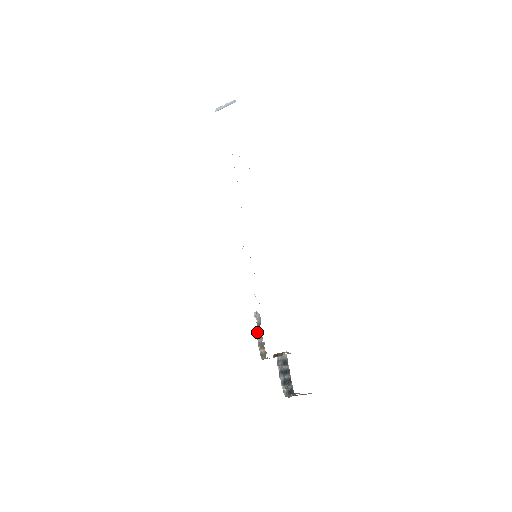
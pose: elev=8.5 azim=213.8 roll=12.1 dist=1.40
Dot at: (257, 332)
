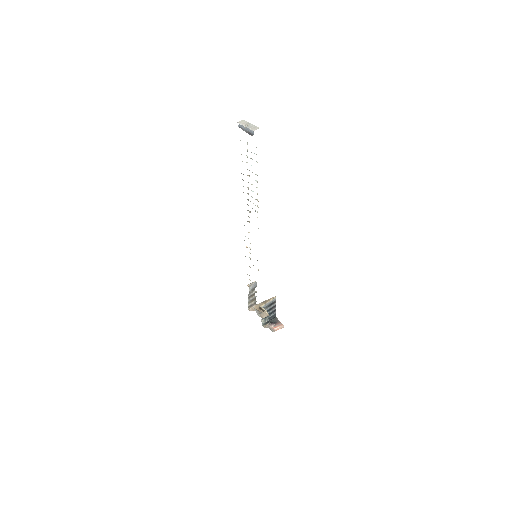
Dot at: (249, 295)
